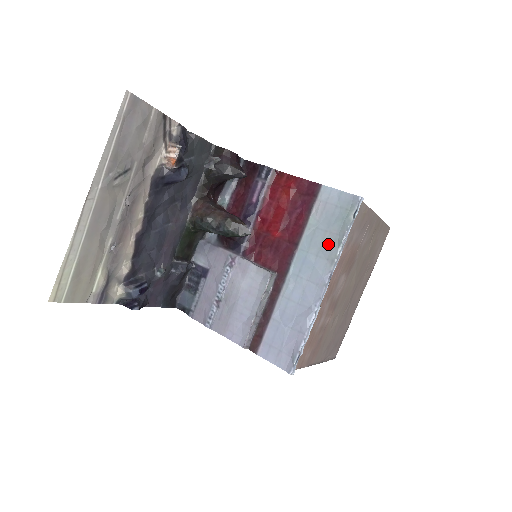
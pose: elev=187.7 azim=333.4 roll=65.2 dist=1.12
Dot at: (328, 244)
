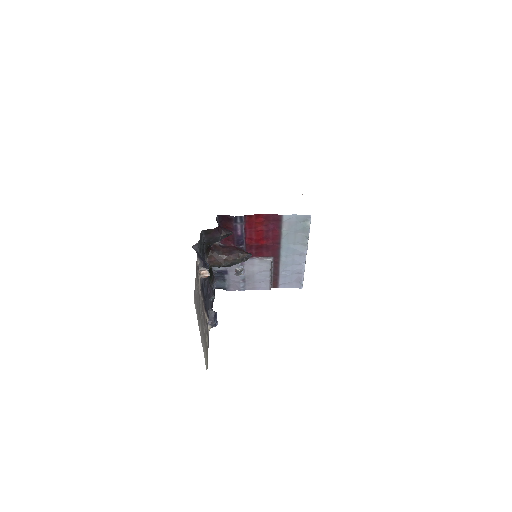
Dot at: (299, 239)
